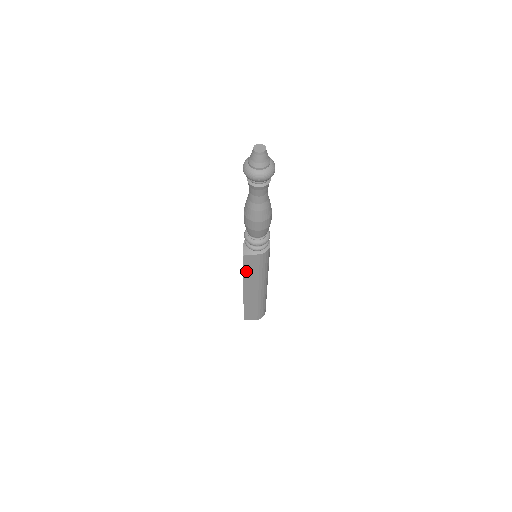
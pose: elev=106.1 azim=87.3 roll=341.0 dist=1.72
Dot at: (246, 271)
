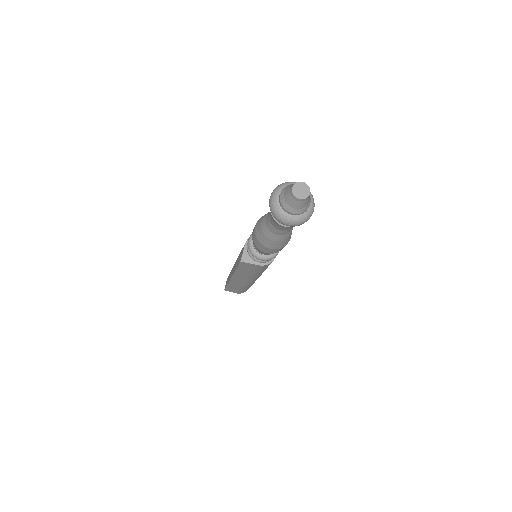
Dot at: (240, 270)
